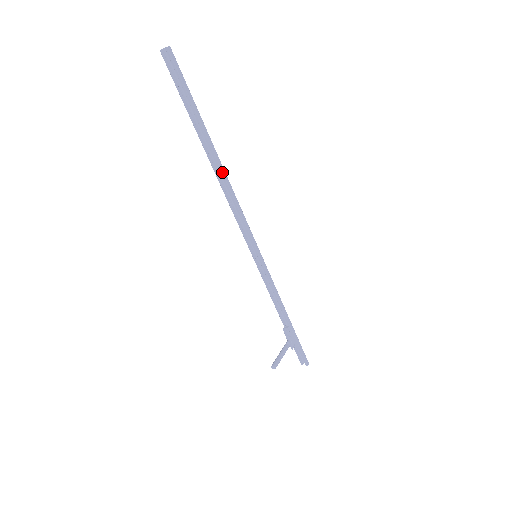
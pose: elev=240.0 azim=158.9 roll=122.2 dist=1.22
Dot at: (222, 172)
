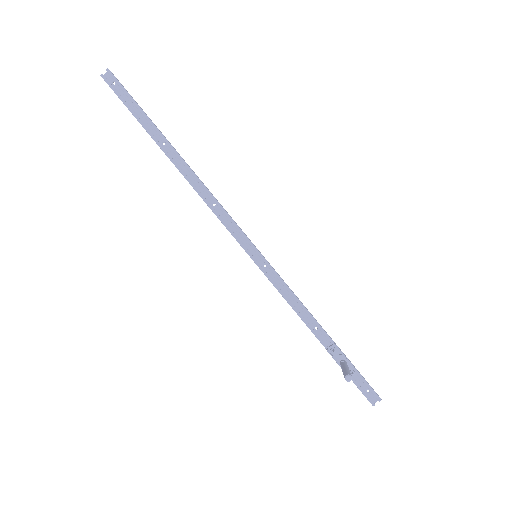
Dot at: (189, 167)
